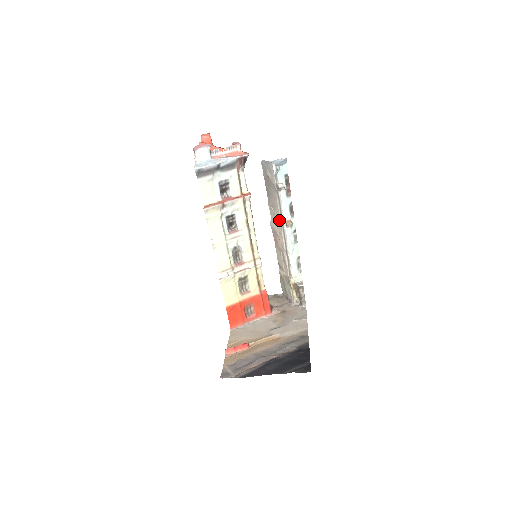
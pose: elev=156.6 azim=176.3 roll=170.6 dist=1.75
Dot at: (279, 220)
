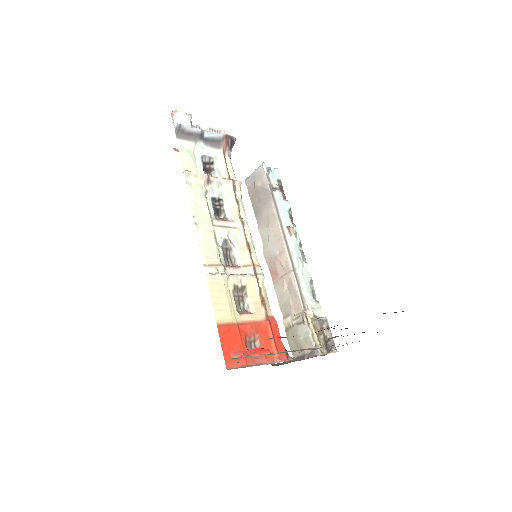
Dot at: (277, 231)
